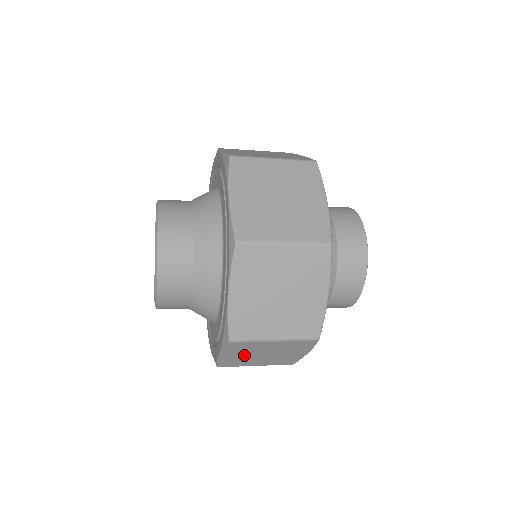
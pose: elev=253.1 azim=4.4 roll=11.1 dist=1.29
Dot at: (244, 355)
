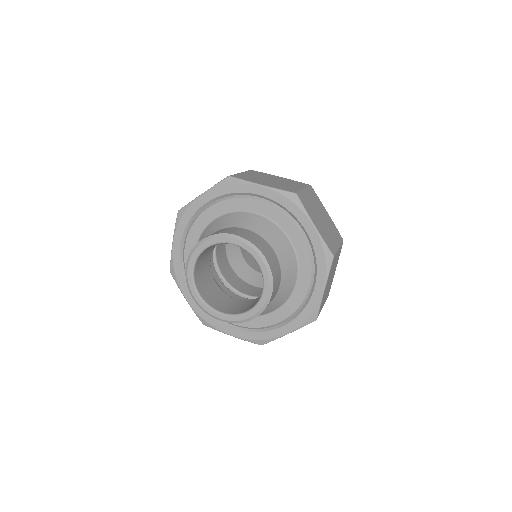
Dot at: occluded
